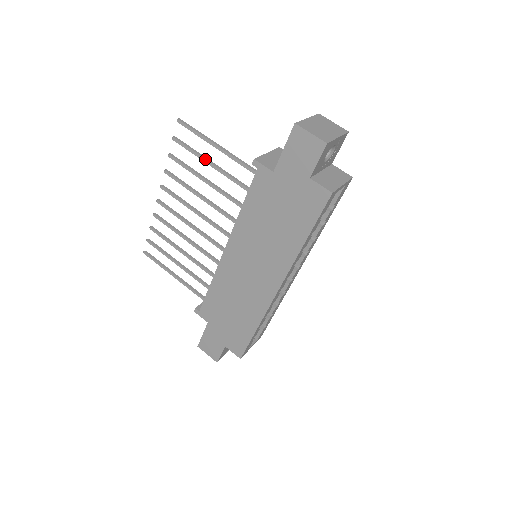
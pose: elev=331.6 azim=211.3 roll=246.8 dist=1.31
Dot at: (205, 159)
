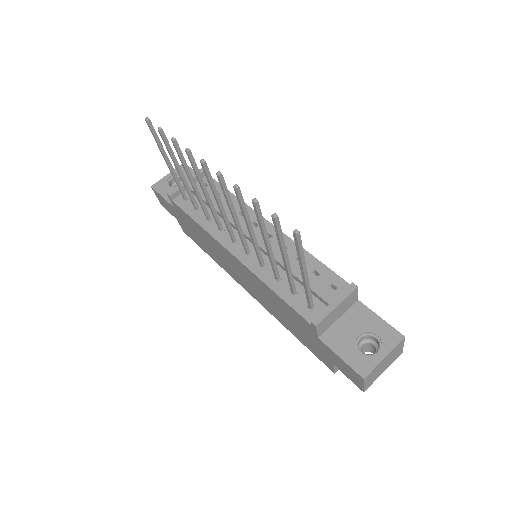
Dot at: (284, 255)
